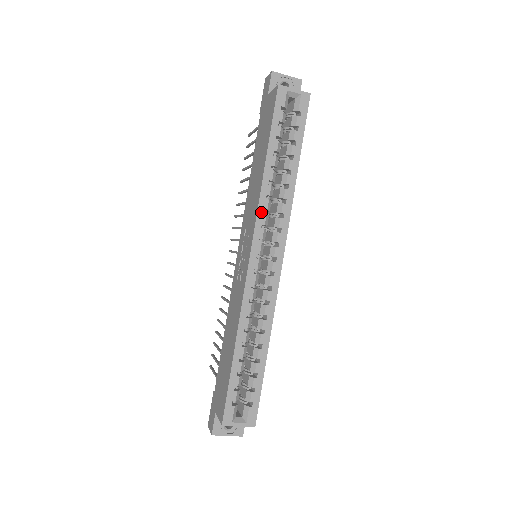
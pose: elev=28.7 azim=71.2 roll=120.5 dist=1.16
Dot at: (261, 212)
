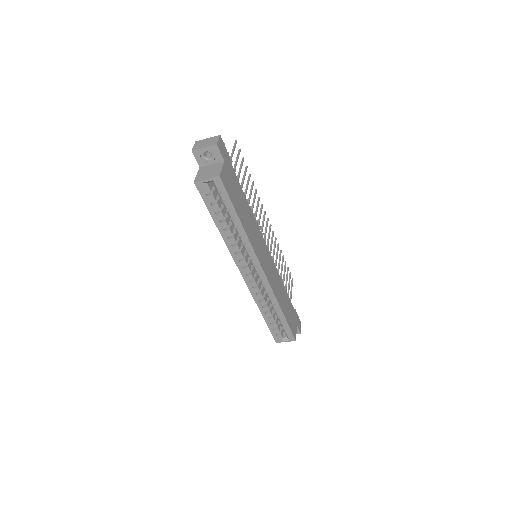
Dot at: (234, 254)
